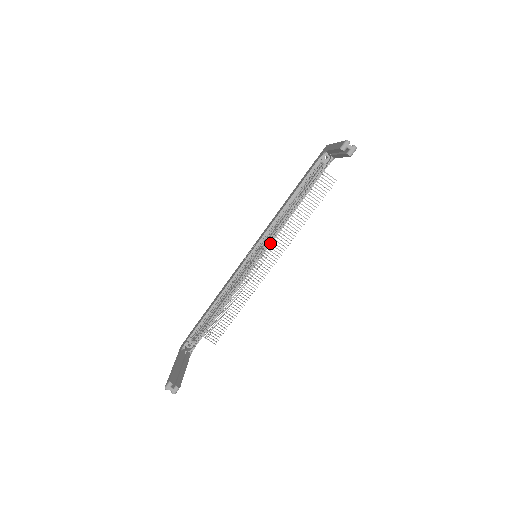
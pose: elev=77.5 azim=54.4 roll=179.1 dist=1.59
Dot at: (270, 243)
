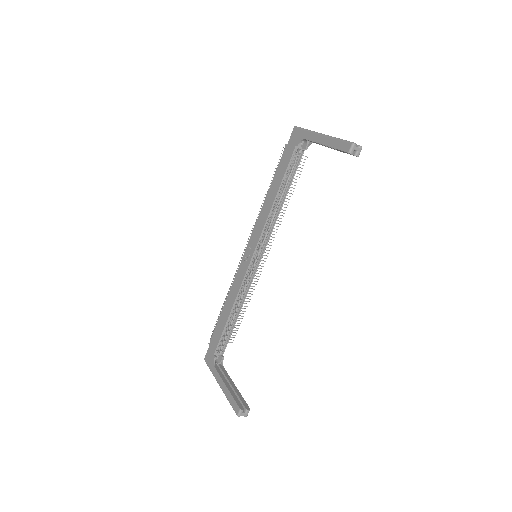
Dot at: occluded
